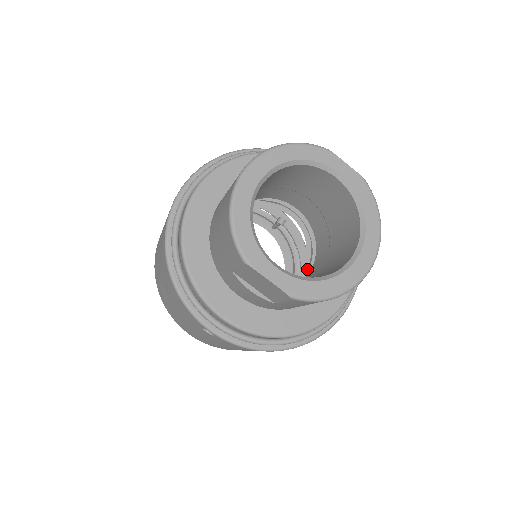
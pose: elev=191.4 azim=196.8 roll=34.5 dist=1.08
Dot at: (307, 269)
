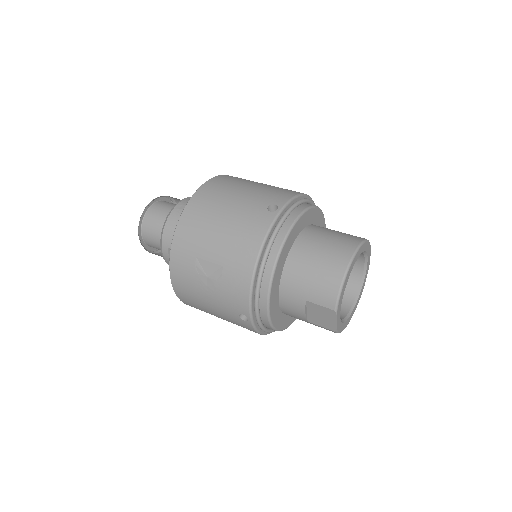
Dot at: occluded
